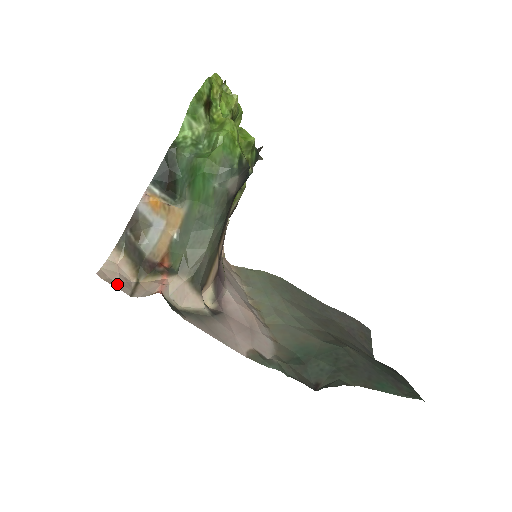
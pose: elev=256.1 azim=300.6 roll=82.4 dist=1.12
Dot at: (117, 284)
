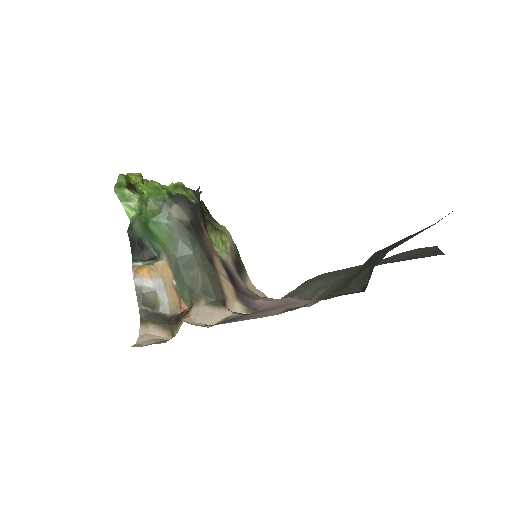
Dot at: occluded
